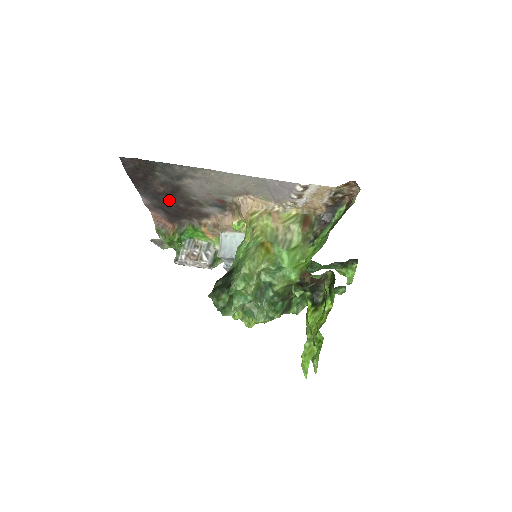
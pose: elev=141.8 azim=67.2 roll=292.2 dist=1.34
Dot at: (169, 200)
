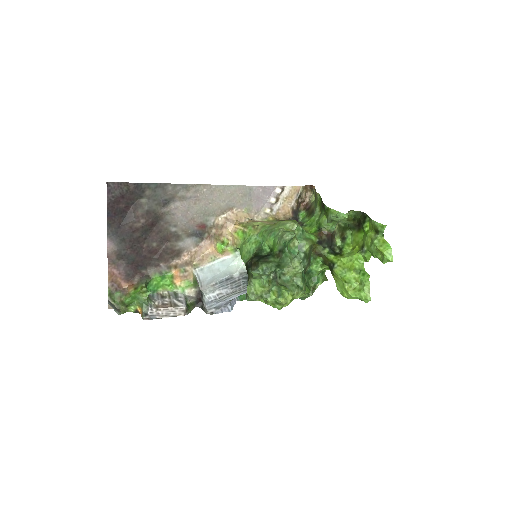
Dot at: (141, 240)
